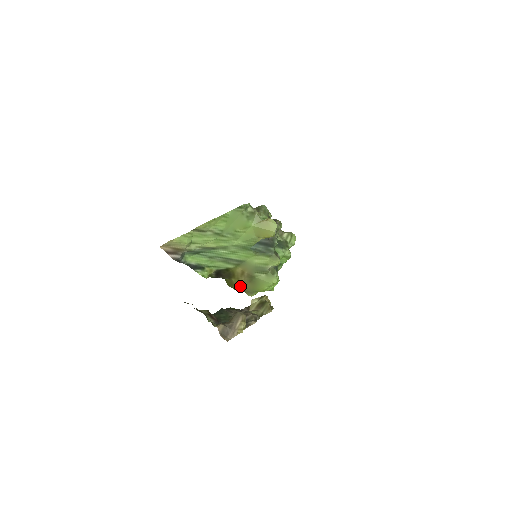
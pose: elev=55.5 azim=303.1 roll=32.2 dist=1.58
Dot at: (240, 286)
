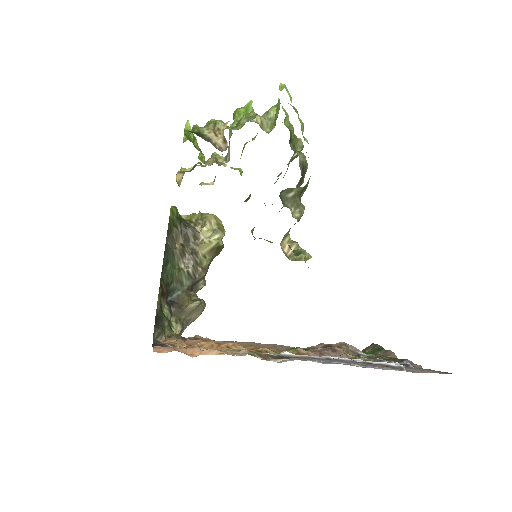
Dot at: occluded
